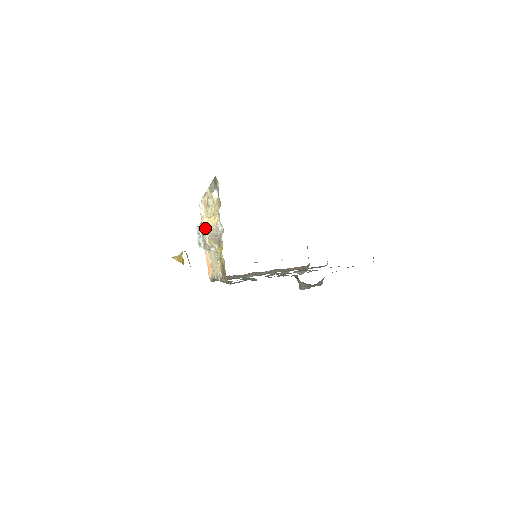
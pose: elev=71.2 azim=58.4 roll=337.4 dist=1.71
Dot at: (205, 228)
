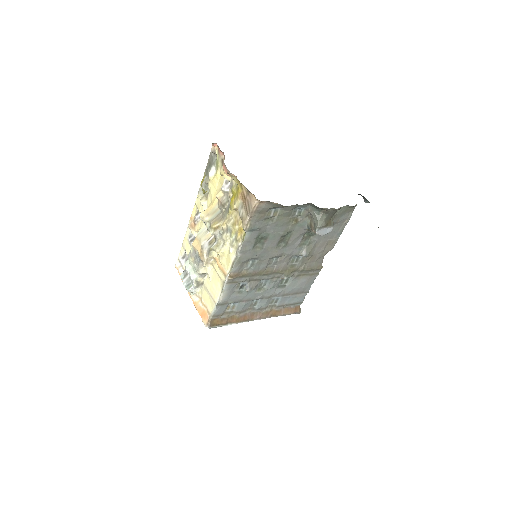
Dot at: (204, 218)
